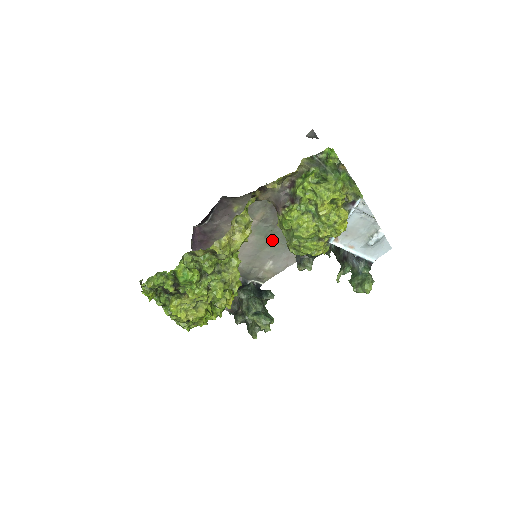
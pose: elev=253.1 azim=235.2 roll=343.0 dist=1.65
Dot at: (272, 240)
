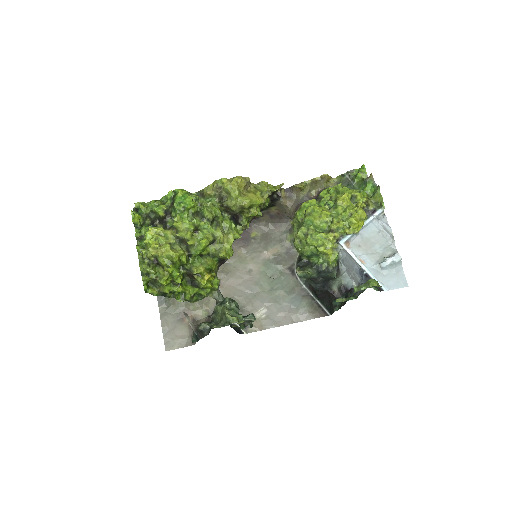
Dot at: (276, 284)
